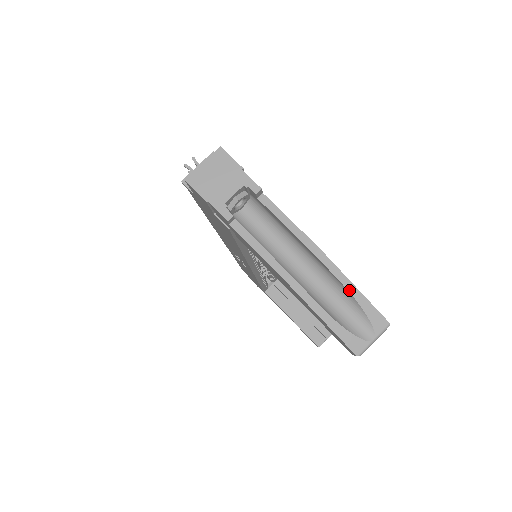
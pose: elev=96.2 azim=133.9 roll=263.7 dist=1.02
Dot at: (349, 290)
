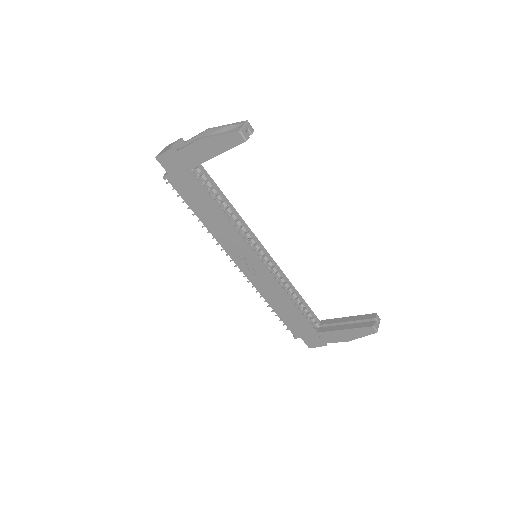
Dot at: (225, 126)
